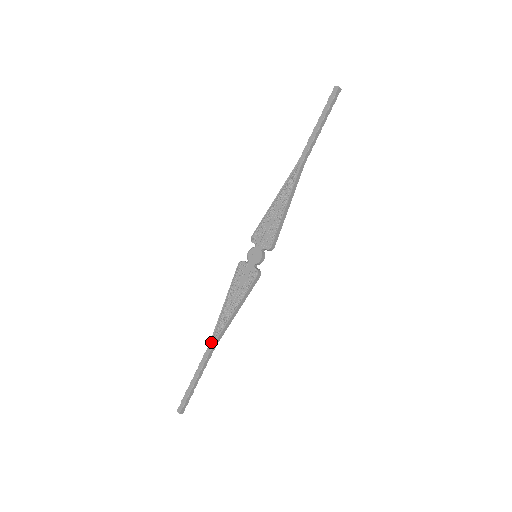
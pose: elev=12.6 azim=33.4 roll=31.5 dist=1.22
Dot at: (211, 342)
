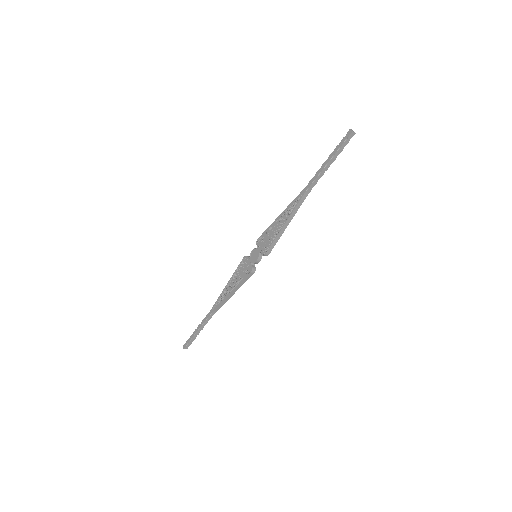
Dot at: (212, 308)
